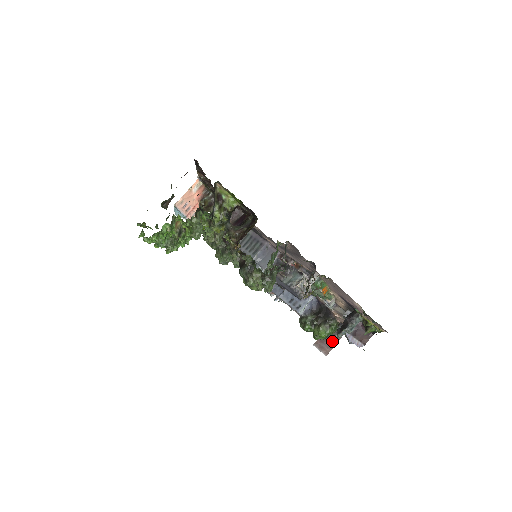
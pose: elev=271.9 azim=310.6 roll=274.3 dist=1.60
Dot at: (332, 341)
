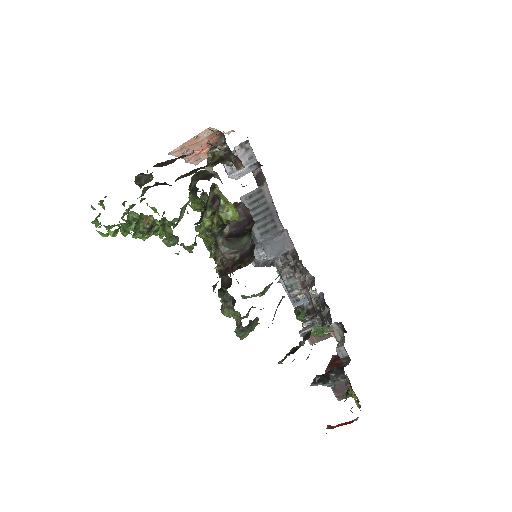
Dot at: occluded
